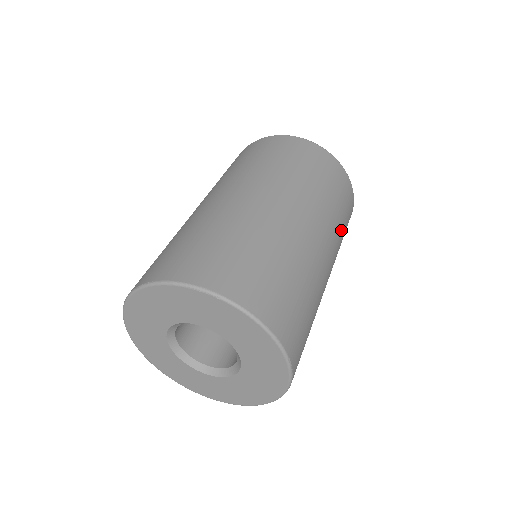
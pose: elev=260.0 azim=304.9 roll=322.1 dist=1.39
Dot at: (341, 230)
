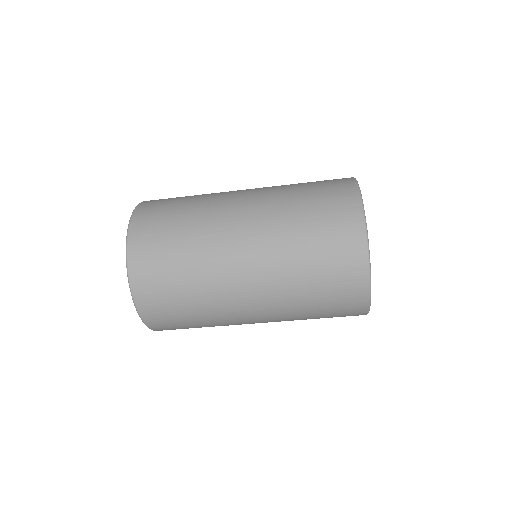
Dot at: (306, 315)
